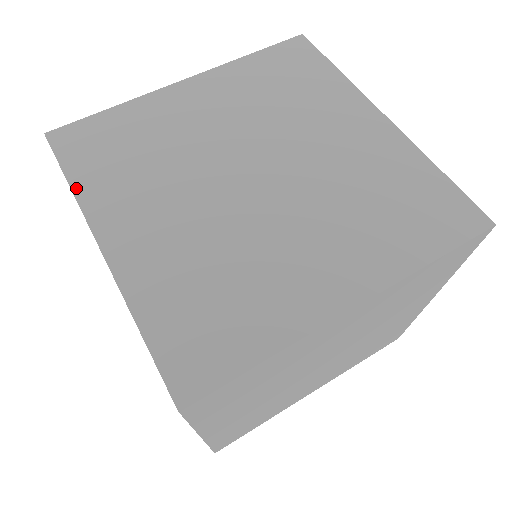
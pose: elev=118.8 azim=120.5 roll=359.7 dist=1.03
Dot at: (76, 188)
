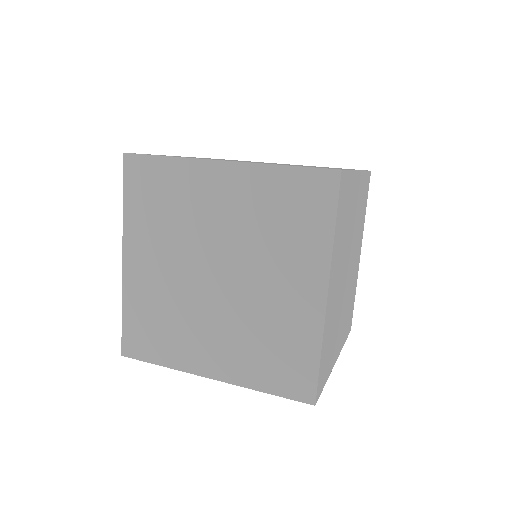
Dot at: (167, 365)
